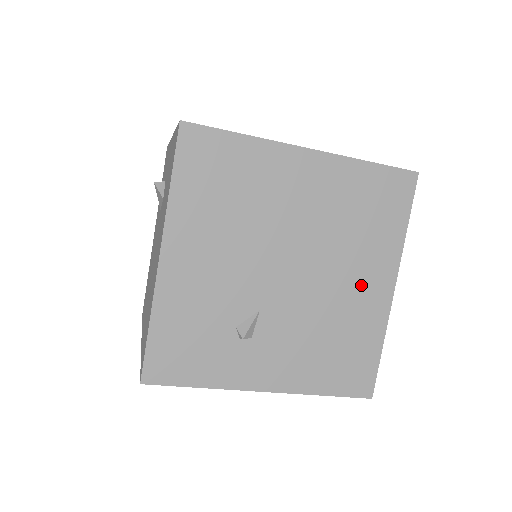
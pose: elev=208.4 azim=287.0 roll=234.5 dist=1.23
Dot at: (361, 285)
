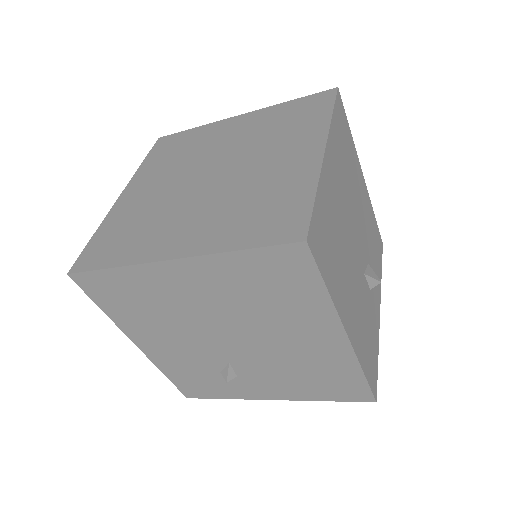
Dot at: (307, 339)
